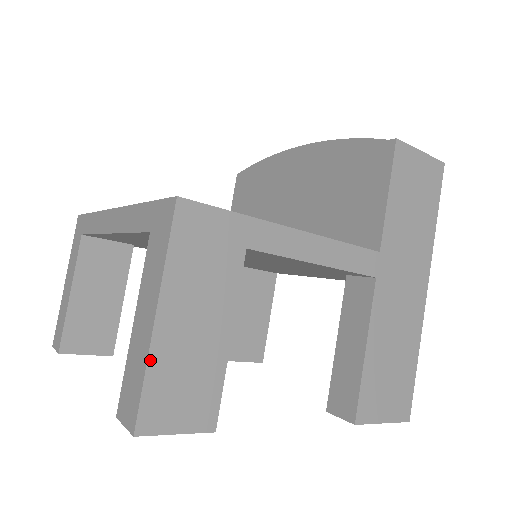
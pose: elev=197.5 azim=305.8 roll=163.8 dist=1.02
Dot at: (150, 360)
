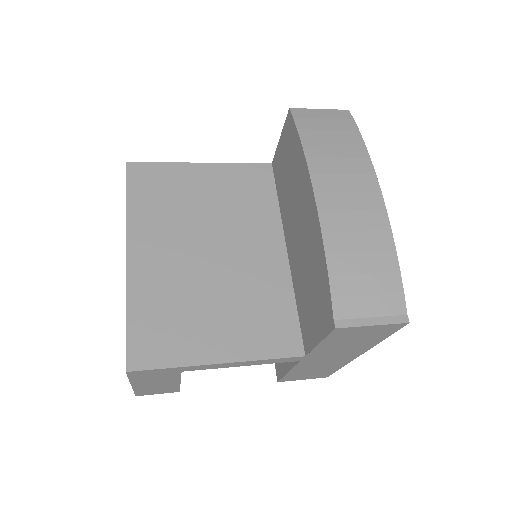
Dot at: (135, 390)
